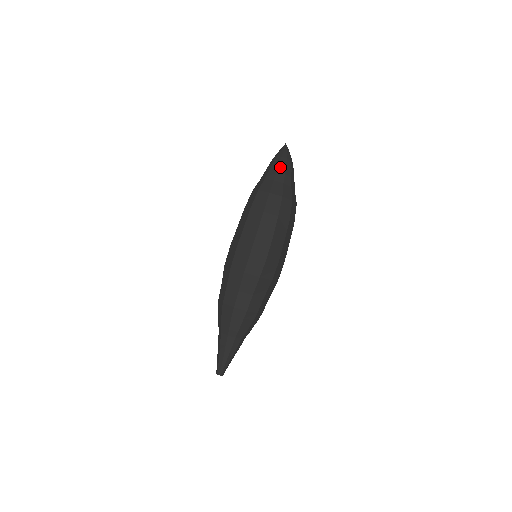
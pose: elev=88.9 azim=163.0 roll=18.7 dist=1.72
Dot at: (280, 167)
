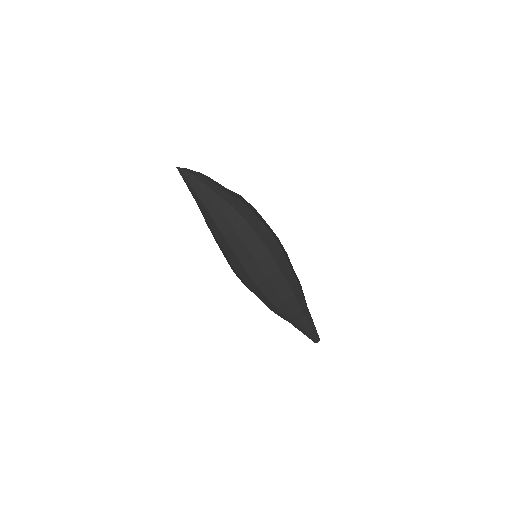
Dot at: (208, 184)
